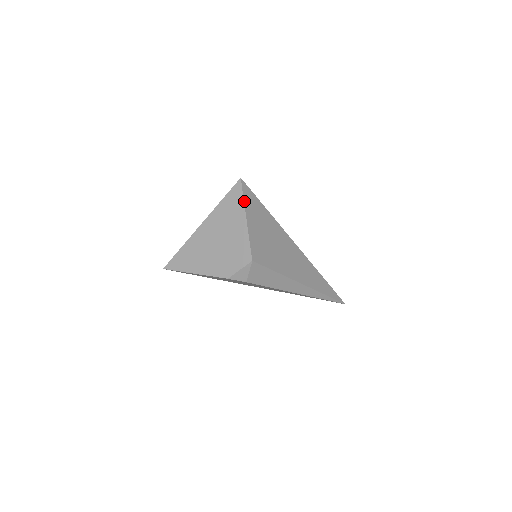
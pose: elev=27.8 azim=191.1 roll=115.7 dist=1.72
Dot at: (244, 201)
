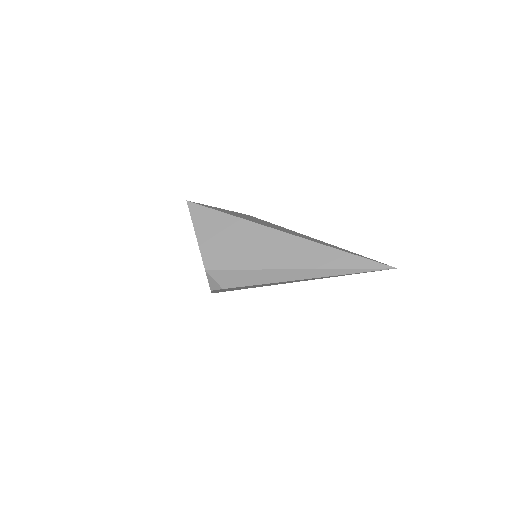
Dot at: (192, 219)
